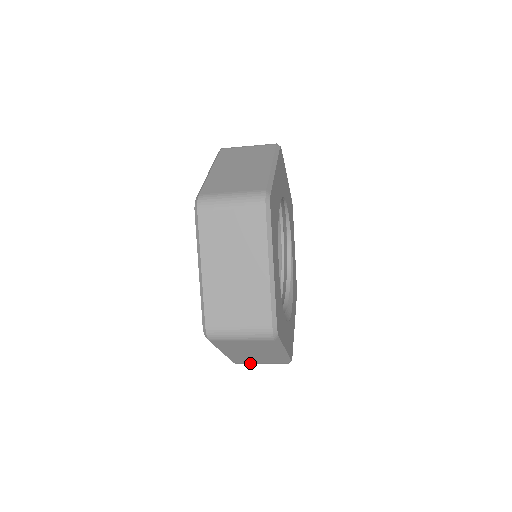
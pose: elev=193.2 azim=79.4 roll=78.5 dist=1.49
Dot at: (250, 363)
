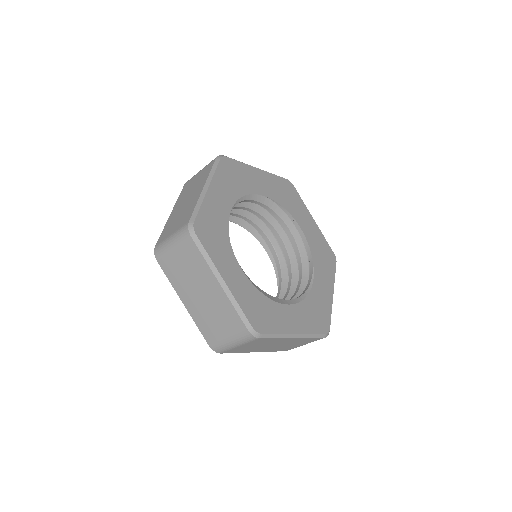
Dot at: (220, 341)
